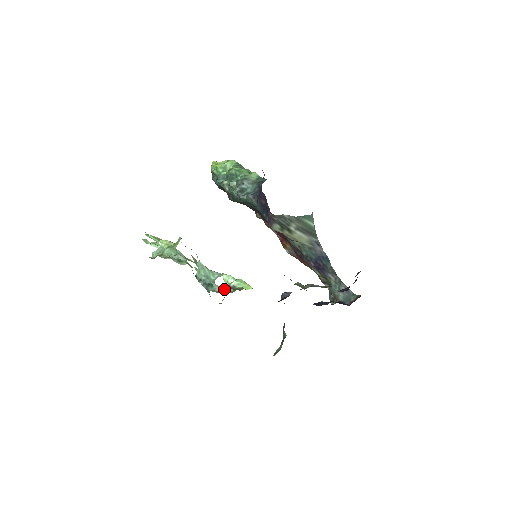
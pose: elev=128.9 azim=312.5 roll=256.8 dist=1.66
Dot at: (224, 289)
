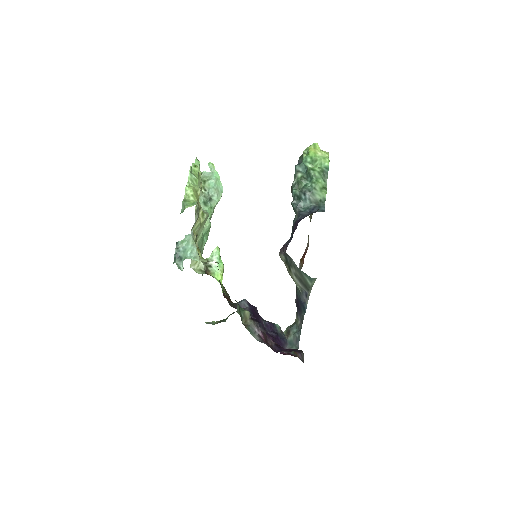
Dot at: (198, 263)
